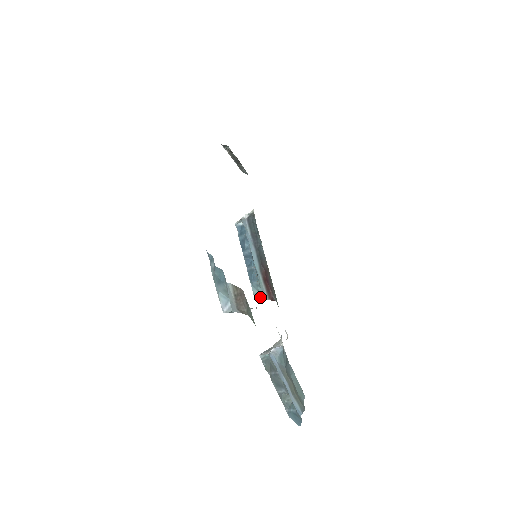
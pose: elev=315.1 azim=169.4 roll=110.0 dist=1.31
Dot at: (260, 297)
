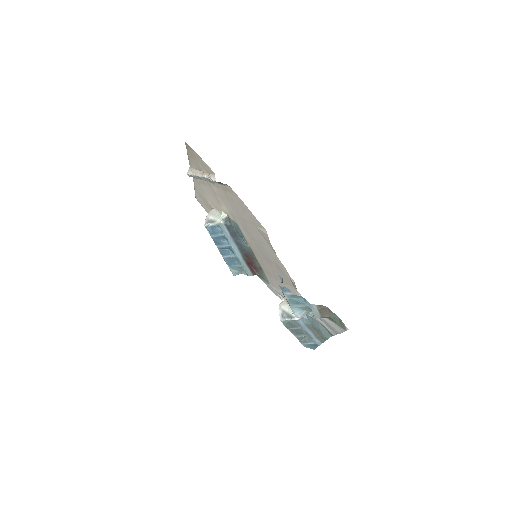
Dot at: occluded
